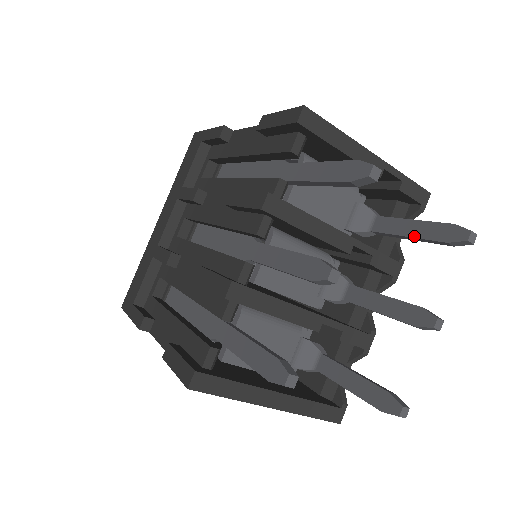
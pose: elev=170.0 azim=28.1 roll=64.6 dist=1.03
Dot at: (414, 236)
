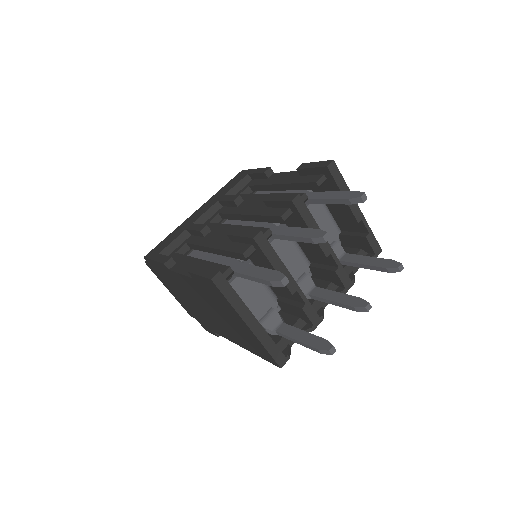
Dot at: (367, 264)
